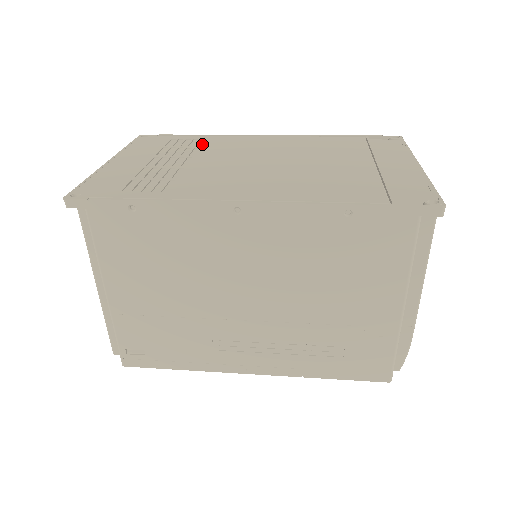
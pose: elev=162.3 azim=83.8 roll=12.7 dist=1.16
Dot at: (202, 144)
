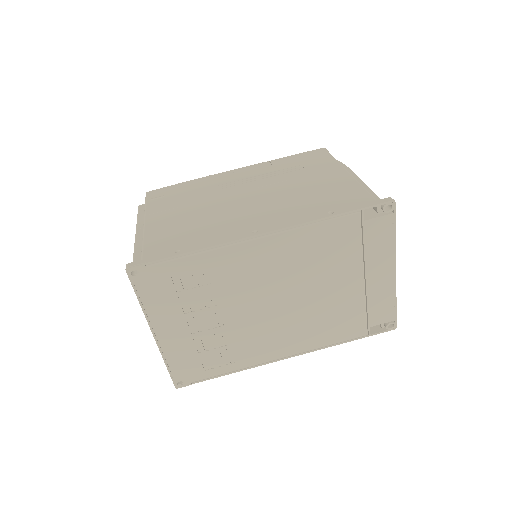
Dot at: (210, 279)
